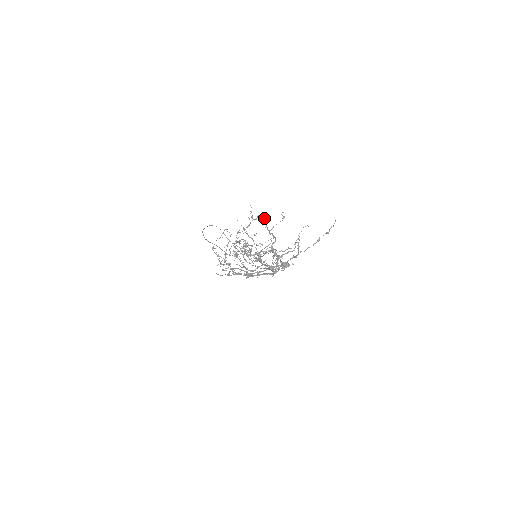
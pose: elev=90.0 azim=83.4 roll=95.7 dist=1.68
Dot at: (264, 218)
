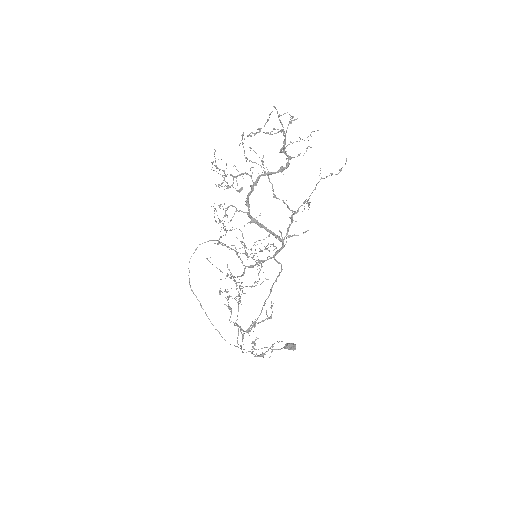
Dot at: (273, 106)
